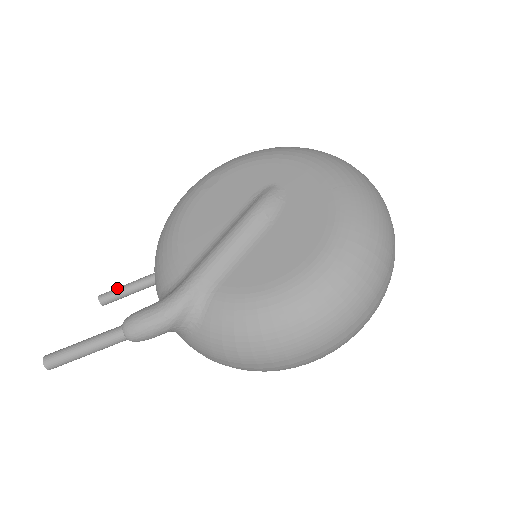
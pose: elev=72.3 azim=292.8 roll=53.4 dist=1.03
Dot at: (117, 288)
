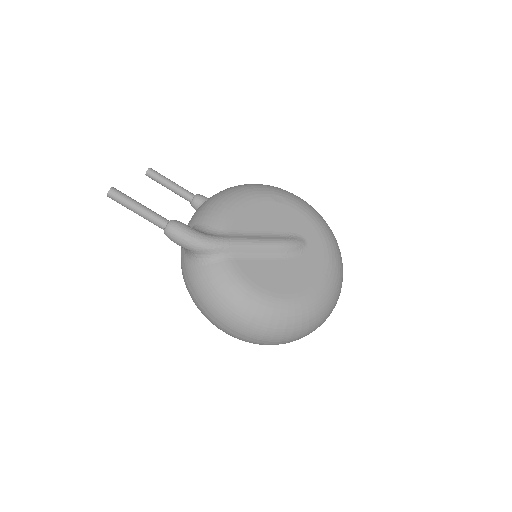
Dot at: (164, 176)
